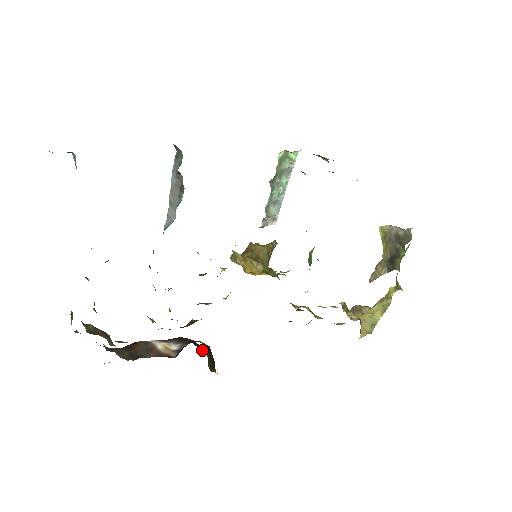
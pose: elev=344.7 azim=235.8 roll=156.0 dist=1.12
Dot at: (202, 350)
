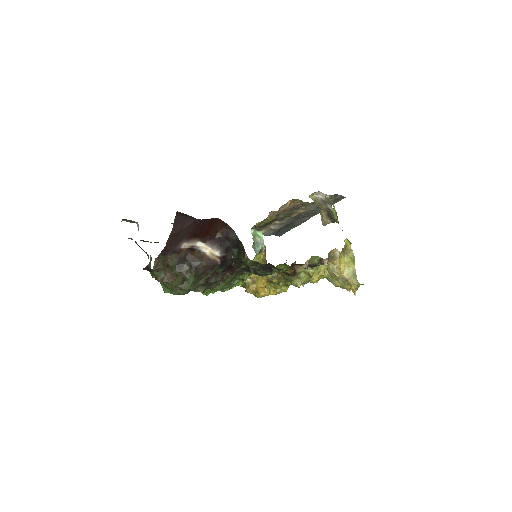
Dot at: (233, 238)
